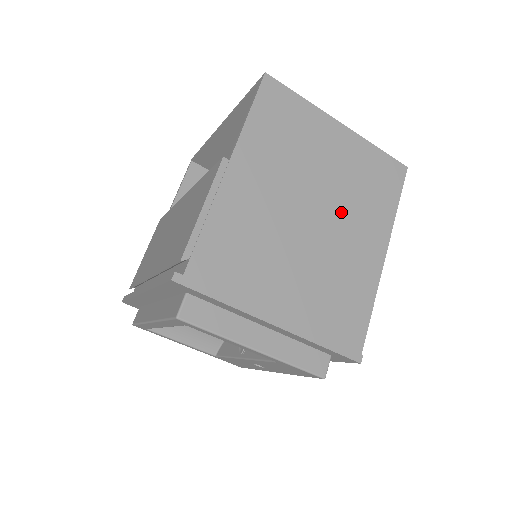
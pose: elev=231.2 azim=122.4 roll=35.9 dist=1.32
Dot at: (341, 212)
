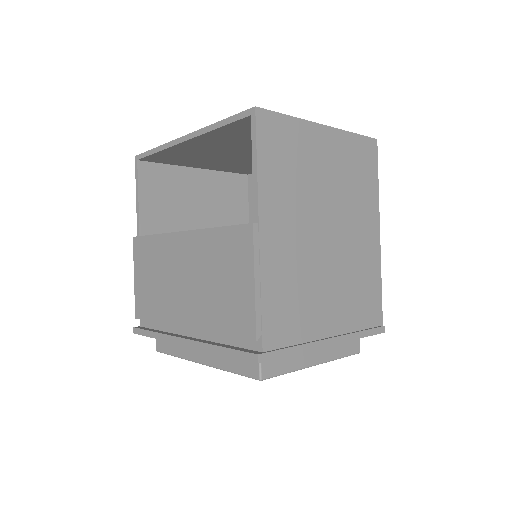
Dot at: (345, 216)
